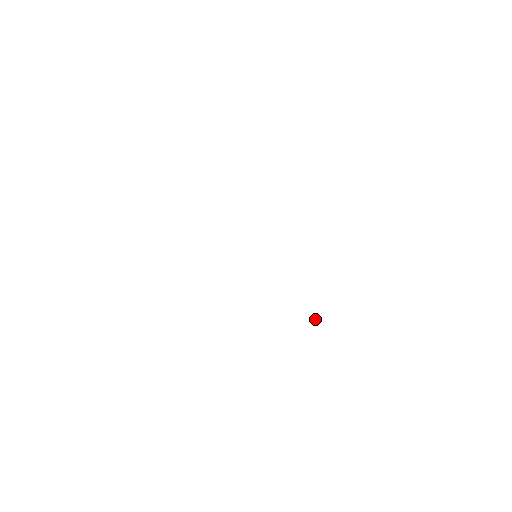
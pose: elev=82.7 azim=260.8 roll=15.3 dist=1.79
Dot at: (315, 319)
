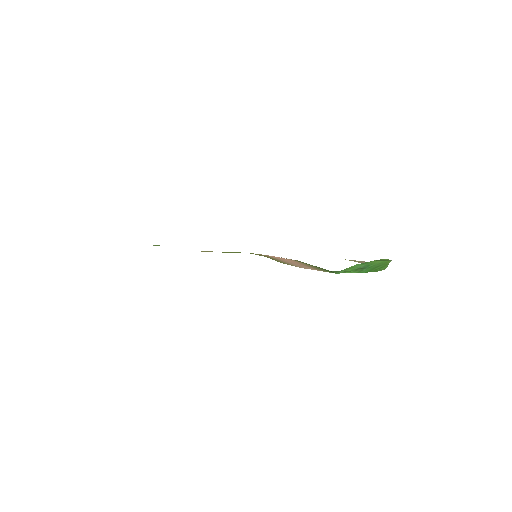
Dot at: occluded
